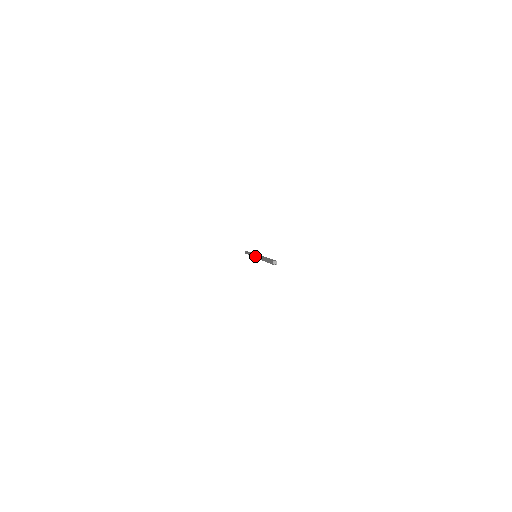
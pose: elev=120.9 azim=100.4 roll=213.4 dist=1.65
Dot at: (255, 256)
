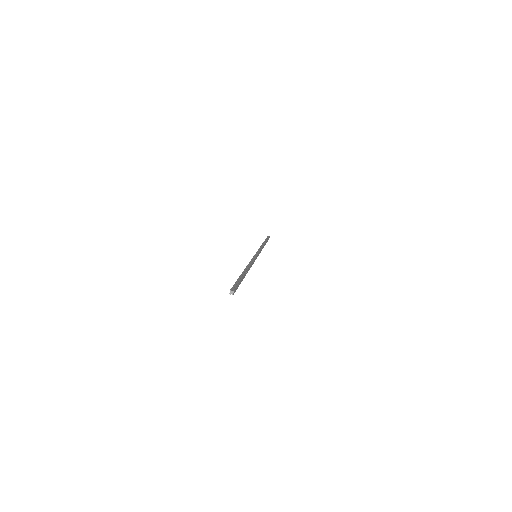
Dot at: occluded
